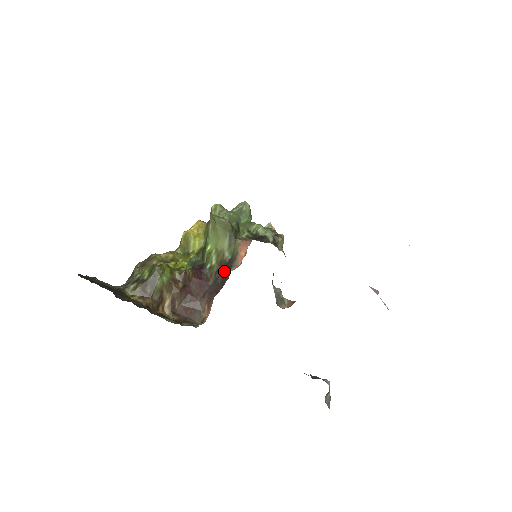
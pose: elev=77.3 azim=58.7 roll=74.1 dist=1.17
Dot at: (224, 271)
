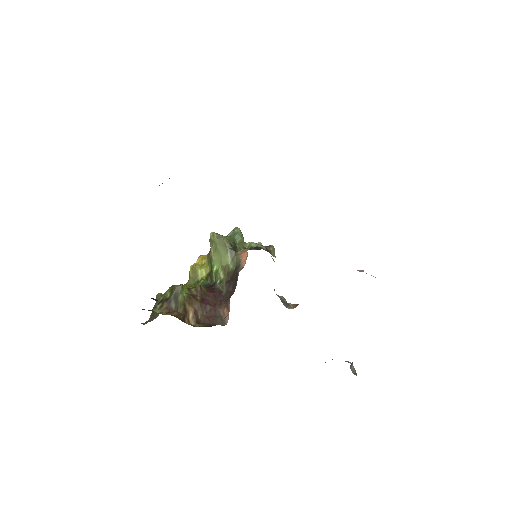
Dot at: (233, 279)
